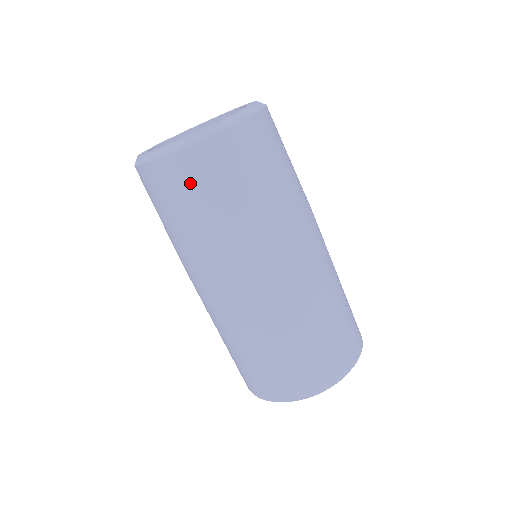
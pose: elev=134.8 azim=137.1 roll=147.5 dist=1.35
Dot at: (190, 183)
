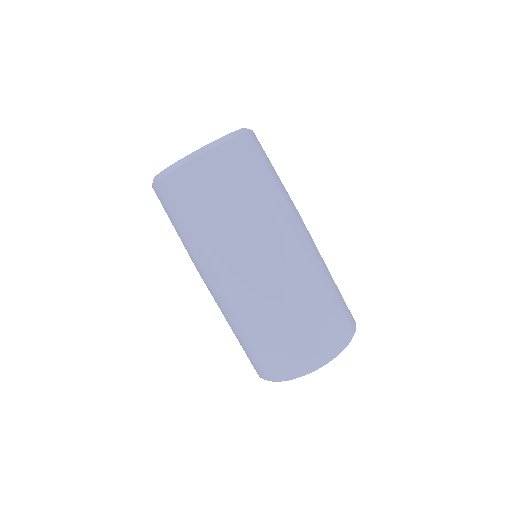
Dot at: (232, 169)
